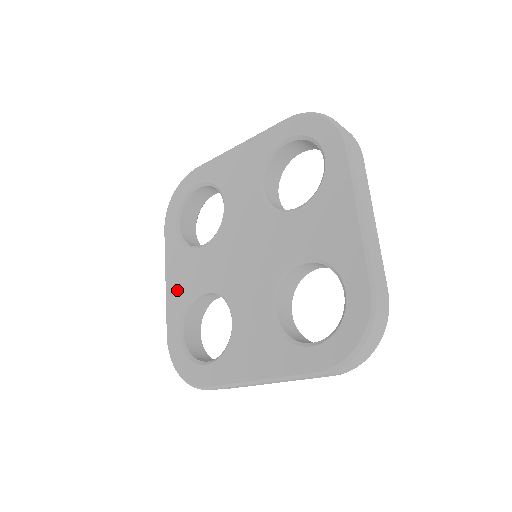
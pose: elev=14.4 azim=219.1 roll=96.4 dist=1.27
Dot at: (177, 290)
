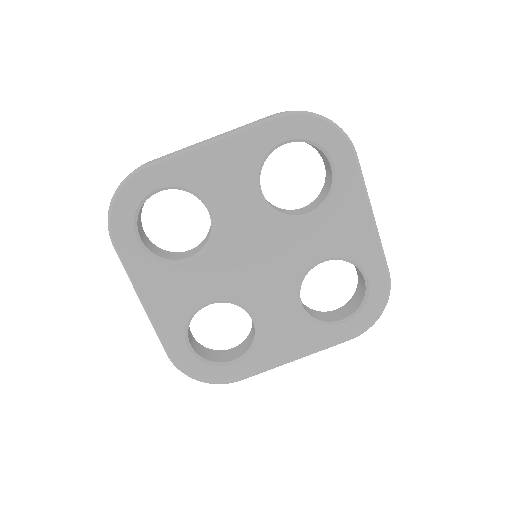
Dot at: (168, 309)
